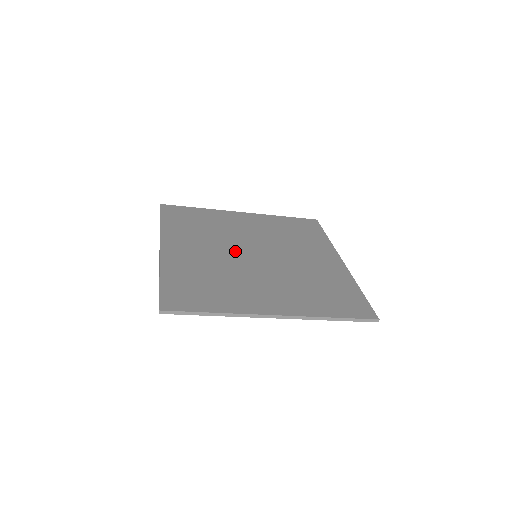
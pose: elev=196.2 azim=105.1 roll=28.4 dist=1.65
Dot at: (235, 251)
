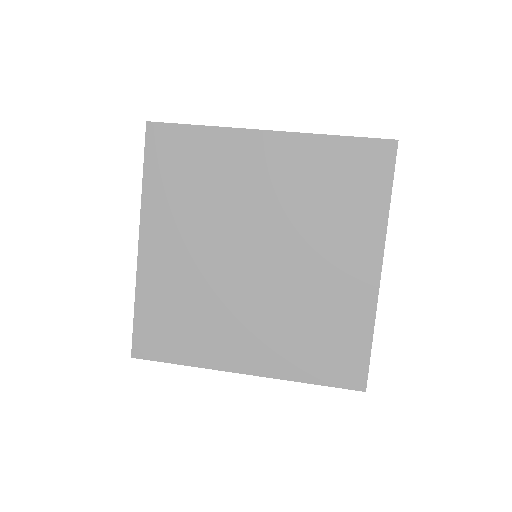
Dot at: (229, 249)
